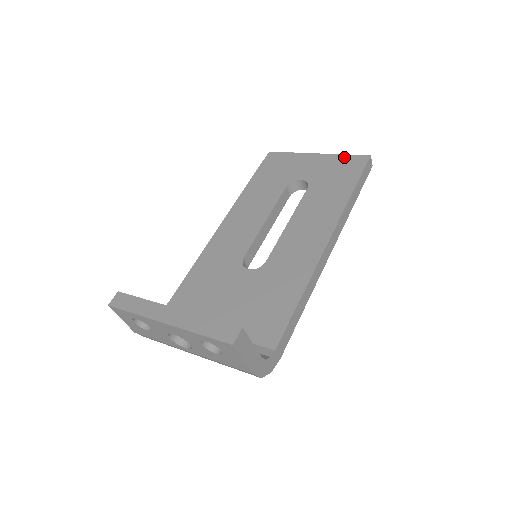
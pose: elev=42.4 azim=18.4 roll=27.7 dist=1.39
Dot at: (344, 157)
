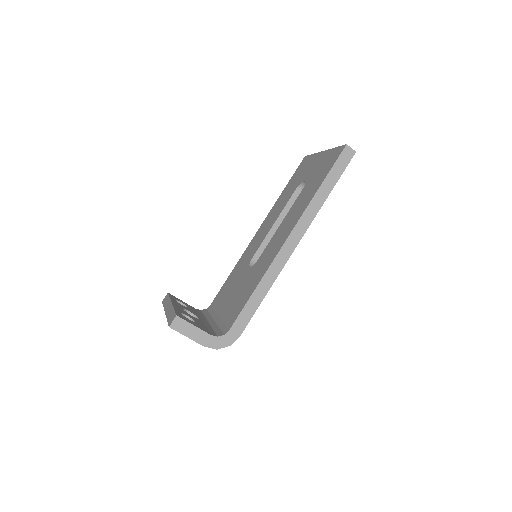
Dot at: (333, 151)
